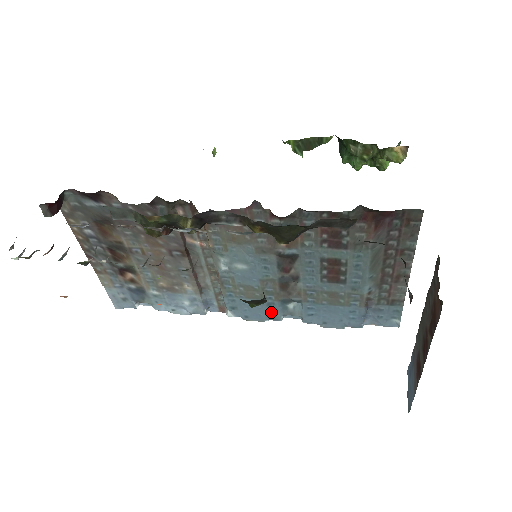
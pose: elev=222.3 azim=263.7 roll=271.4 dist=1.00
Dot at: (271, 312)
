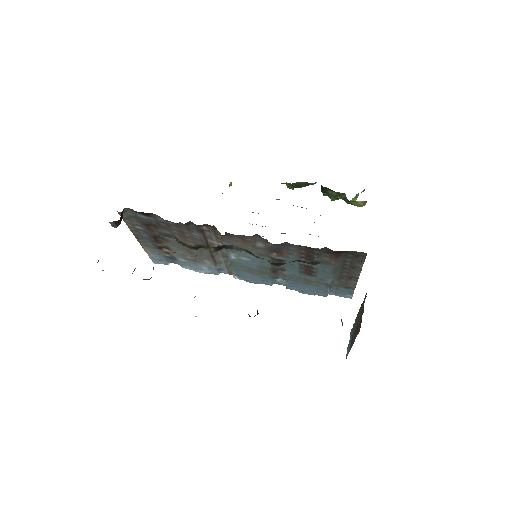
Dot at: (265, 281)
